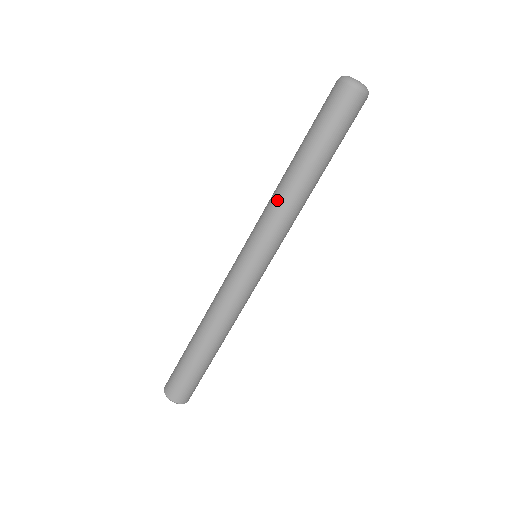
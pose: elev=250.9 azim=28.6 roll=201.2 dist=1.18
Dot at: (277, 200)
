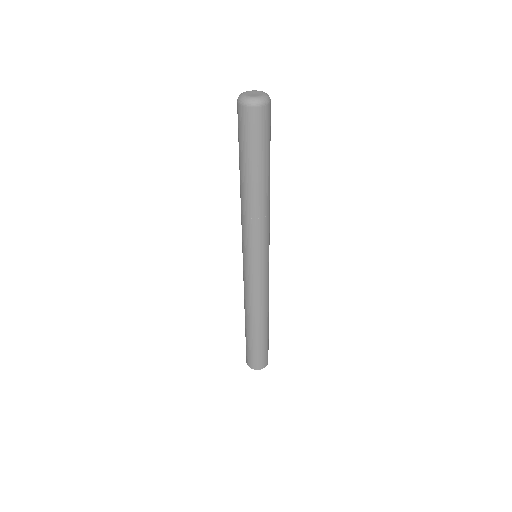
Dot at: (242, 214)
